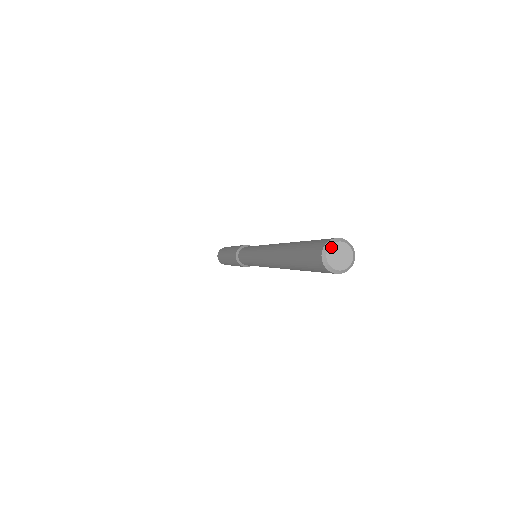
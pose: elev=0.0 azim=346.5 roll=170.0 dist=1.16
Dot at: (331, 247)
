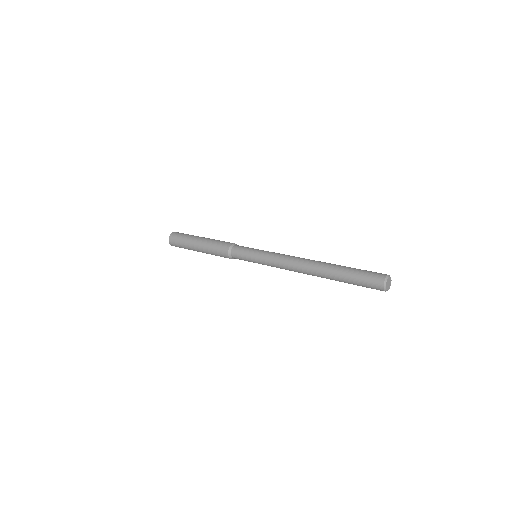
Dot at: (389, 278)
